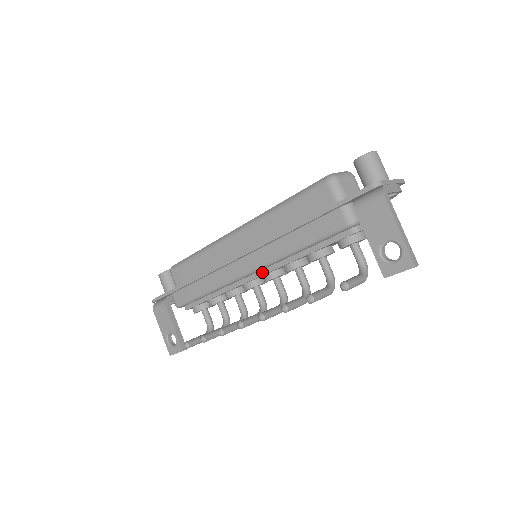
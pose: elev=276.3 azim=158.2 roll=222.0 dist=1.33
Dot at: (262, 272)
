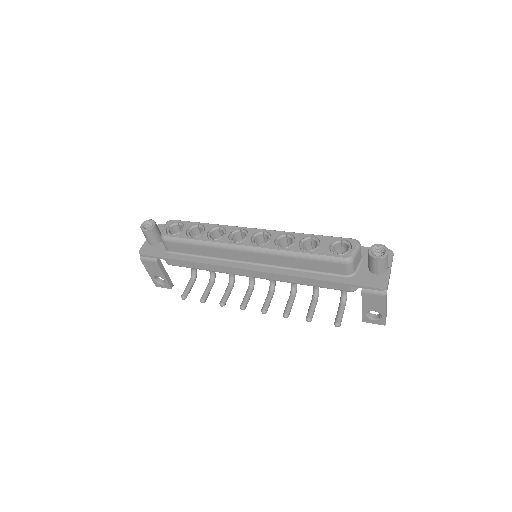
Dot at: occluded
